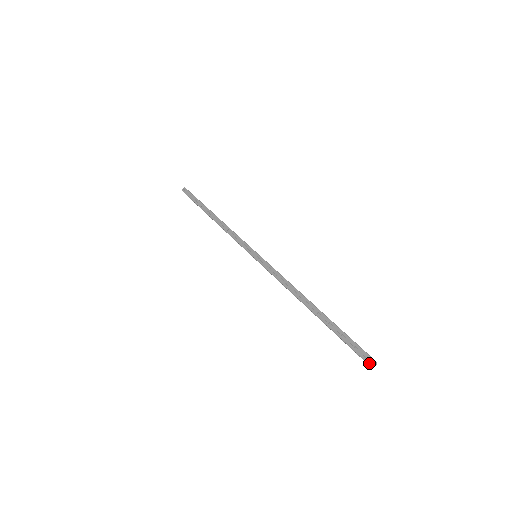
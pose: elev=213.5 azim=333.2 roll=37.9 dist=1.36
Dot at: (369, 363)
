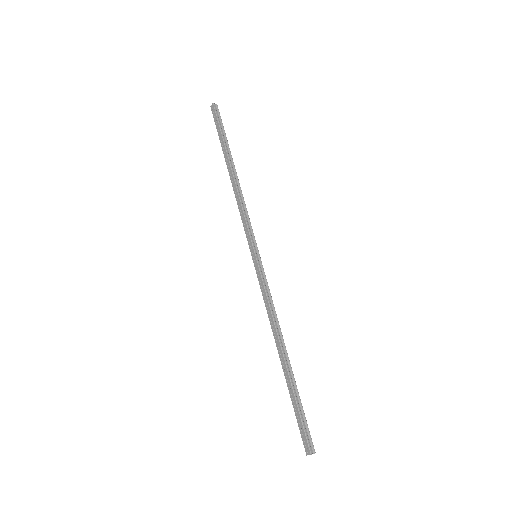
Dot at: (306, 452)
